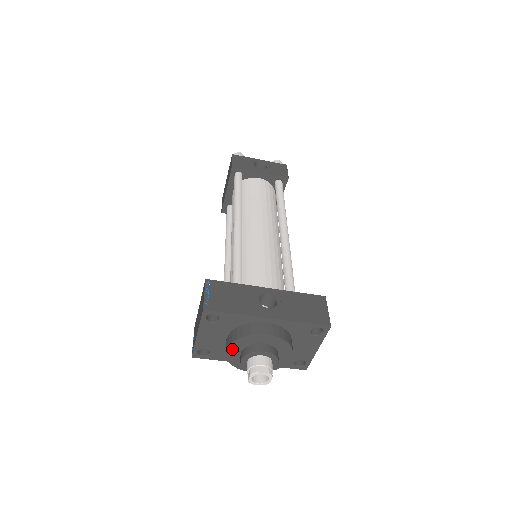
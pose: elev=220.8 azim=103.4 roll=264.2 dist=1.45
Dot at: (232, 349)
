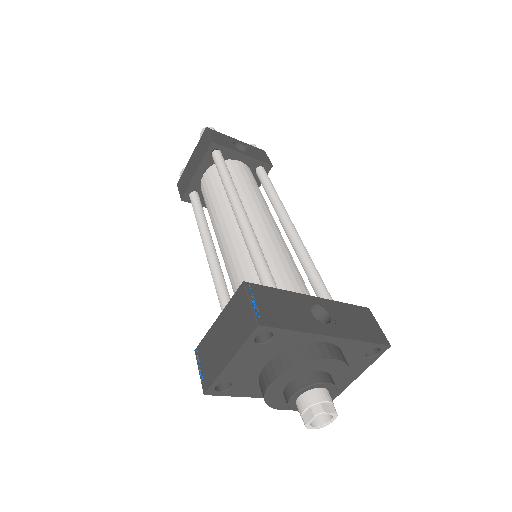
Dot at: (279, 381)
